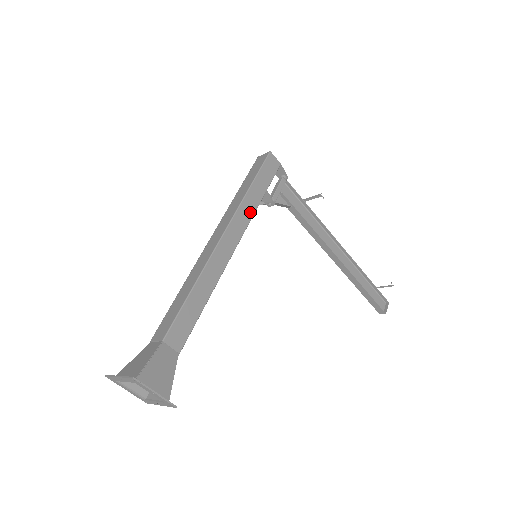
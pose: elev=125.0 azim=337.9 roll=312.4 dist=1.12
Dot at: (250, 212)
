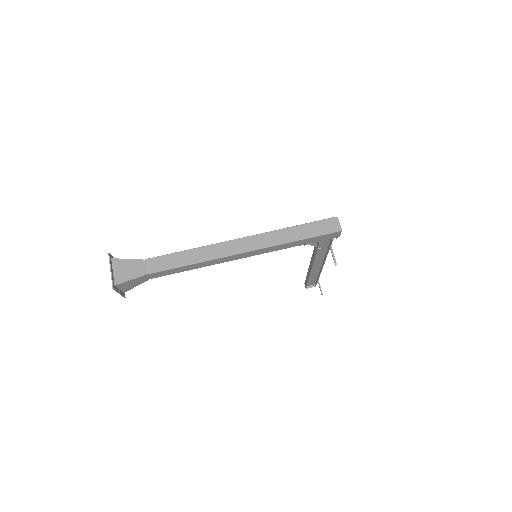
Dot at: (278, 249)
